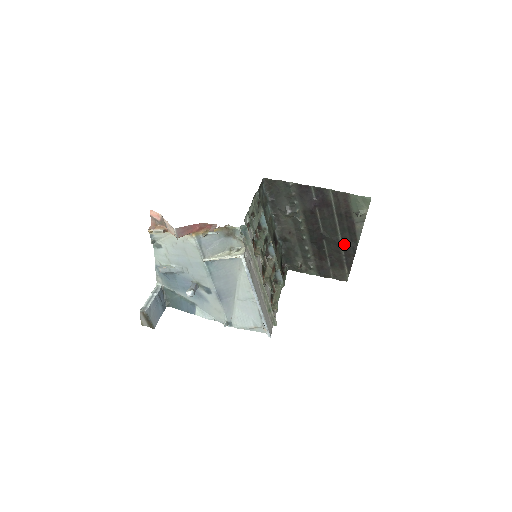
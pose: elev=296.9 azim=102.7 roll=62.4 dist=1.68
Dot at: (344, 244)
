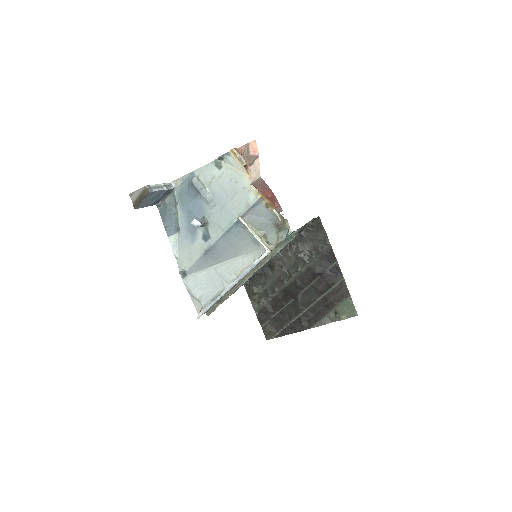
Dot at: (301, 318)
